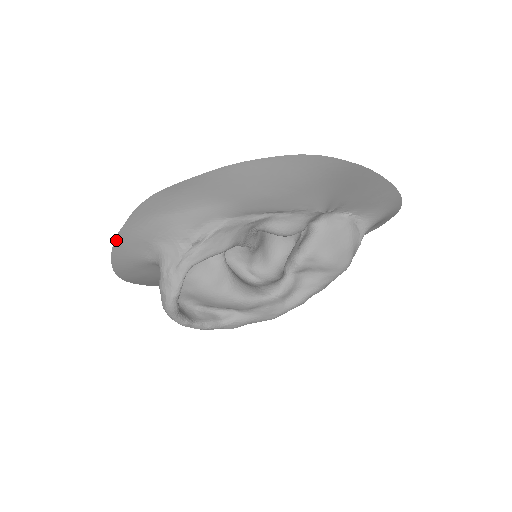
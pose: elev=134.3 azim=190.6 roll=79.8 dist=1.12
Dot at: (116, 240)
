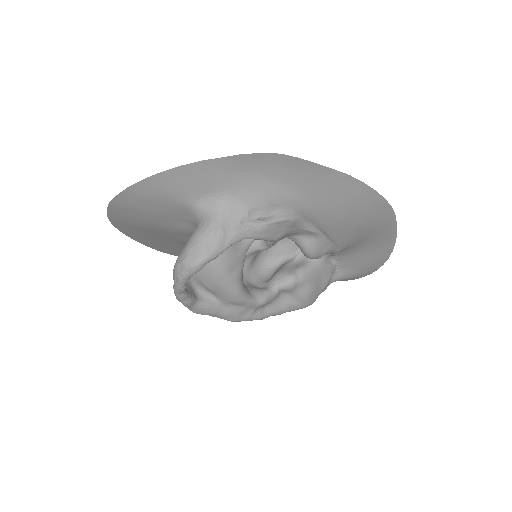
Dot at: (190, 164)
